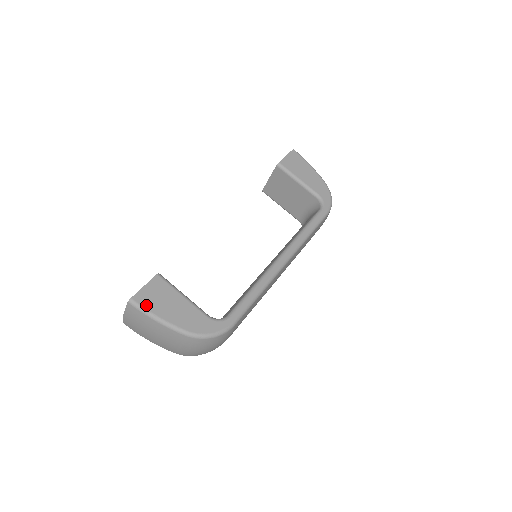
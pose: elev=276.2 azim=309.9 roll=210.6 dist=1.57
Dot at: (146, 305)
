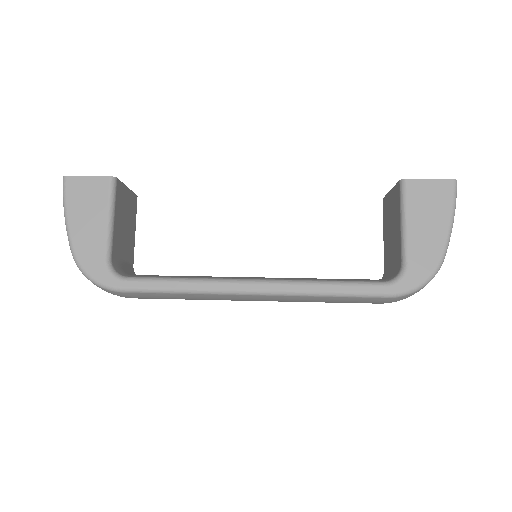
Dot at: (70, 194)
